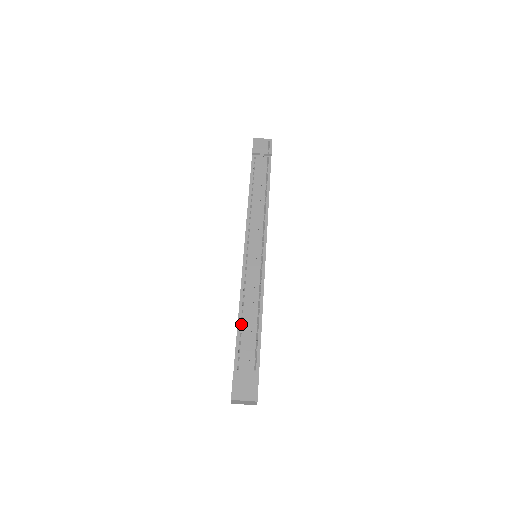
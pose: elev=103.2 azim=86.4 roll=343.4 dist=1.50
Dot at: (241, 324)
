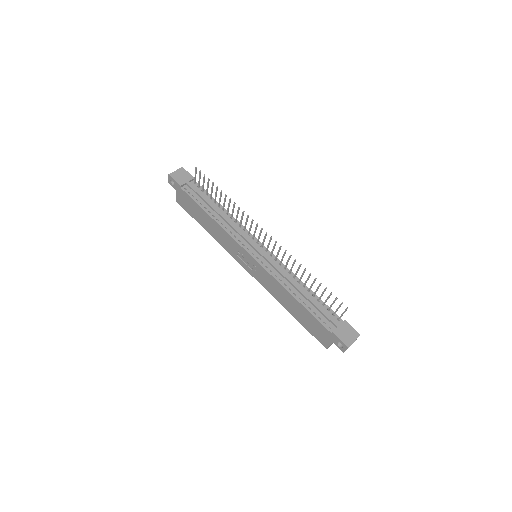
Dot at: (303, 302)
